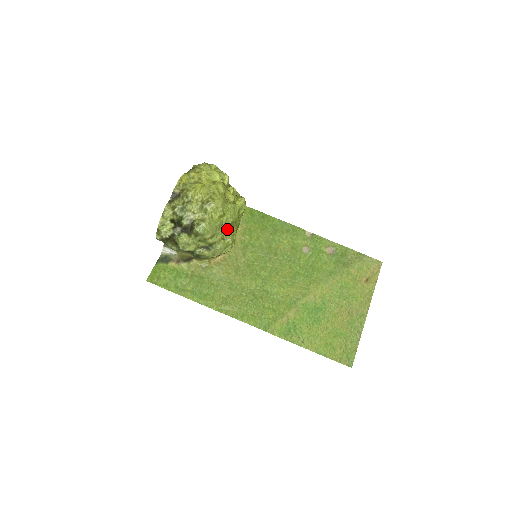
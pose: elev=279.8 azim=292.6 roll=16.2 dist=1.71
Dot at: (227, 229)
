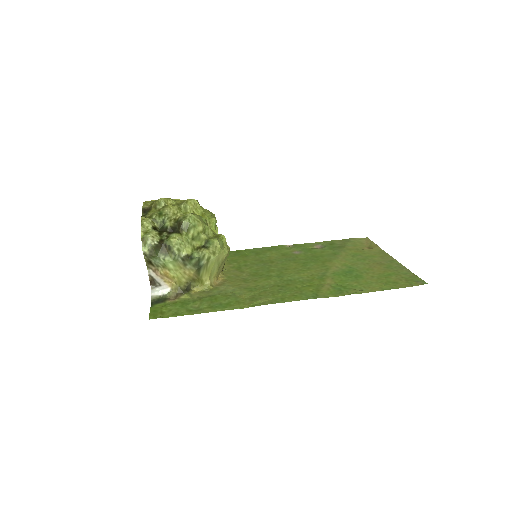
Dot at: (214, 232)
